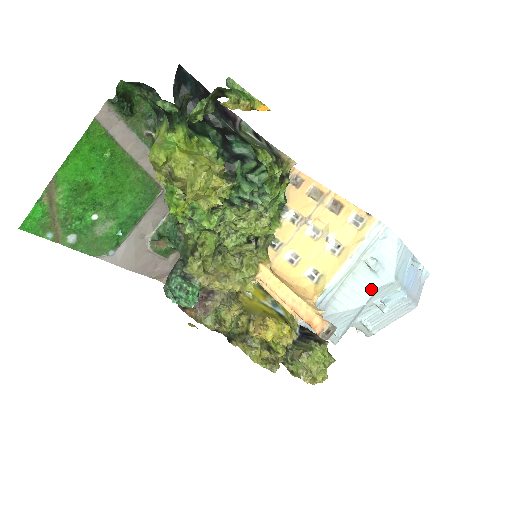
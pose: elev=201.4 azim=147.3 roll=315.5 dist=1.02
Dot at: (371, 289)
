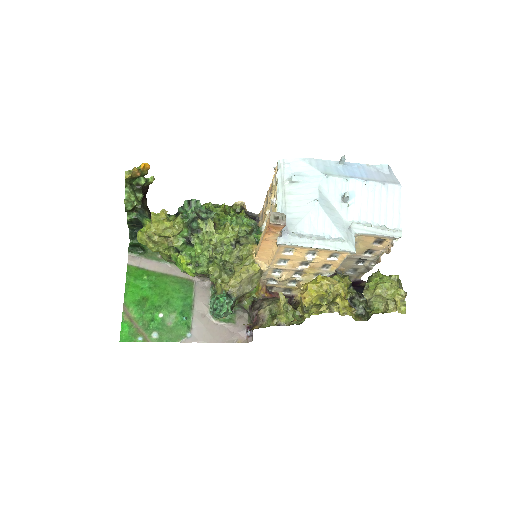
Dot at: (313, 191)
